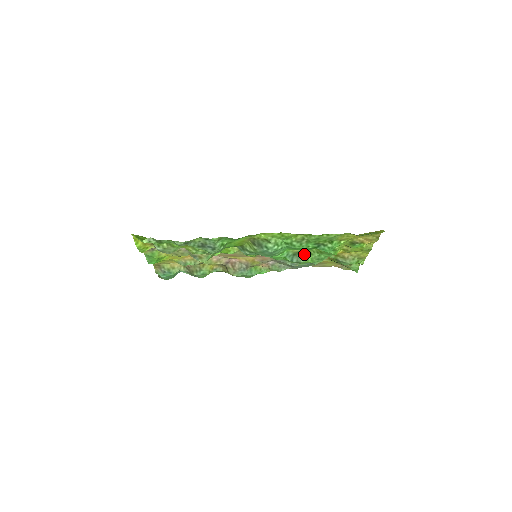
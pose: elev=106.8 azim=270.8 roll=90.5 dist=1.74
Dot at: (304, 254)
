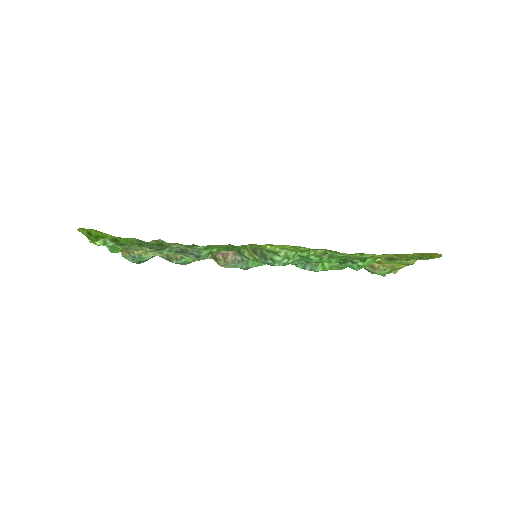
Dot at: occluded
